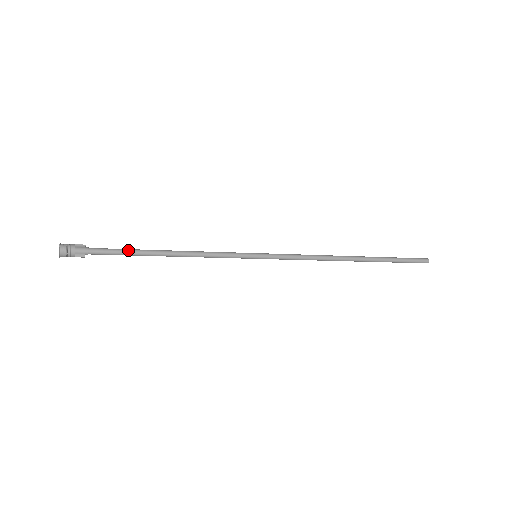
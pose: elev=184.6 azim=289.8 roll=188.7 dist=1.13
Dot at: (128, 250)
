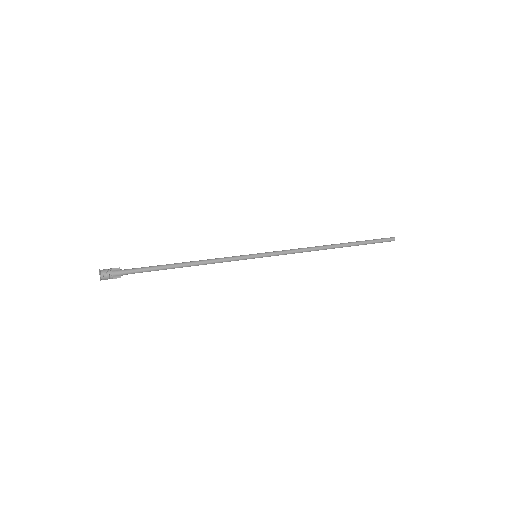
Dot at: (154, 267)
